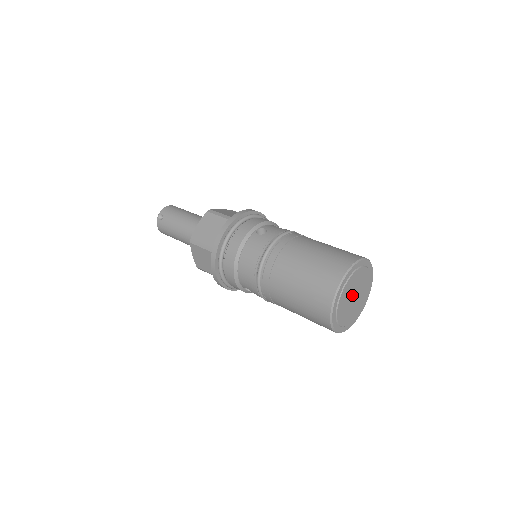
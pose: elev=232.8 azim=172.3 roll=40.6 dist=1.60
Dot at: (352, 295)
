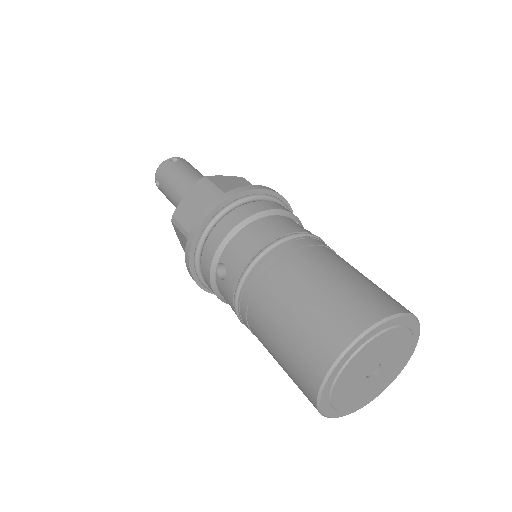
Dot at: (376, 362)
